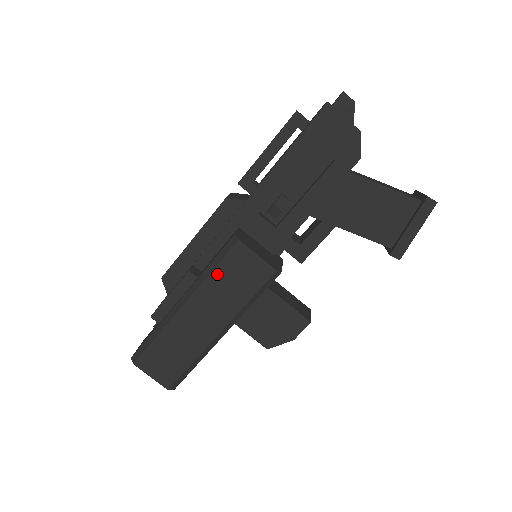
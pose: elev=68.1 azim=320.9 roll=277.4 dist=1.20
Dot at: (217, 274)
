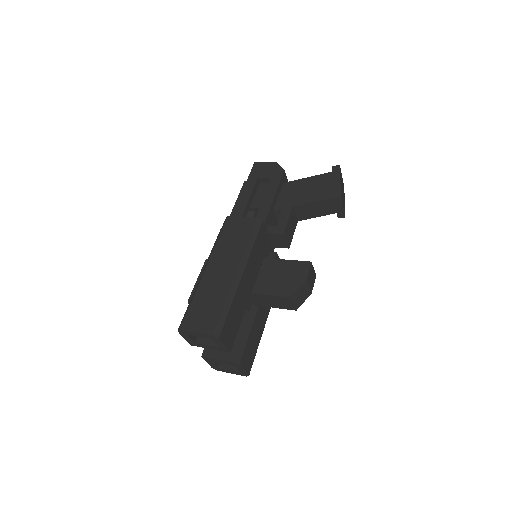
Dot at: (222, 239)
